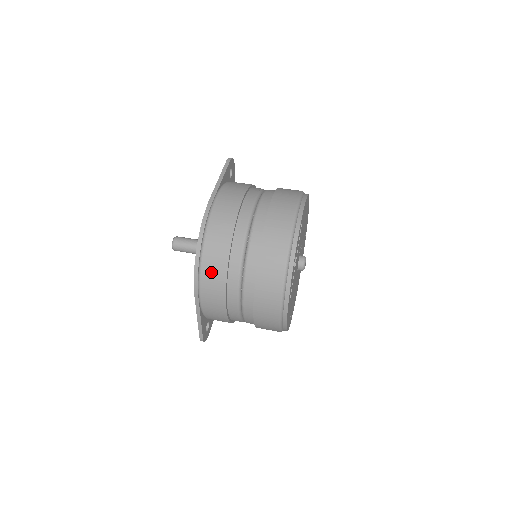
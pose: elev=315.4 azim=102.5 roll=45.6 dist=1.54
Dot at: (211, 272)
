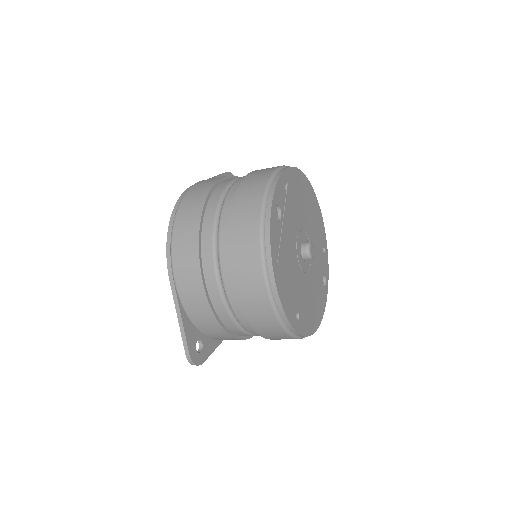
Dot at: (183, 237)
